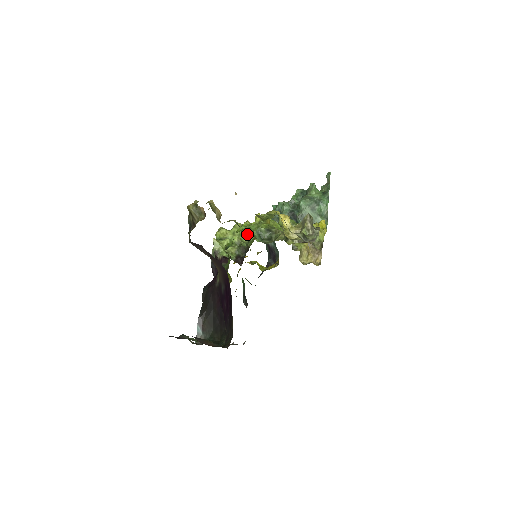
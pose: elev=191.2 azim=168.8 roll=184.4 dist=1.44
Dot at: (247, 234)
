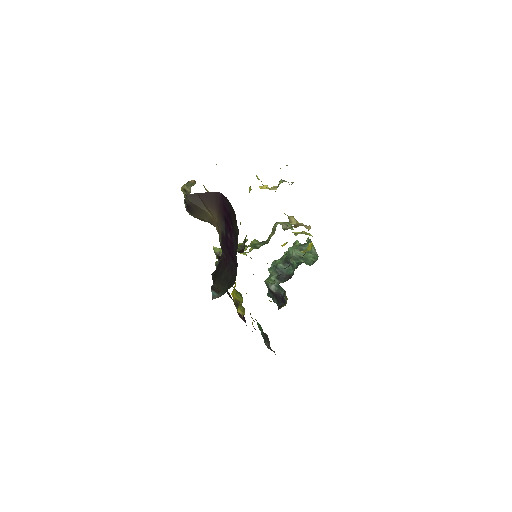
Dot at: occluded
